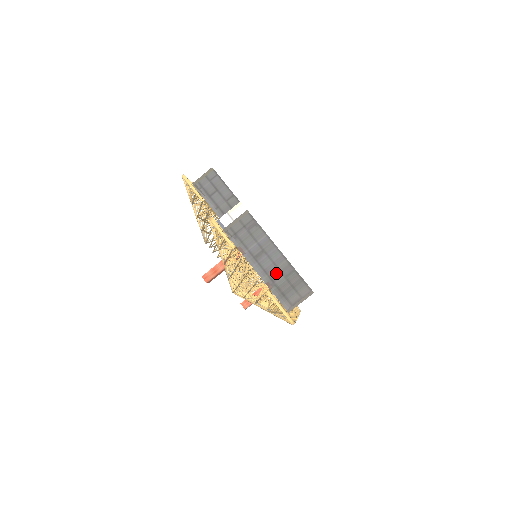
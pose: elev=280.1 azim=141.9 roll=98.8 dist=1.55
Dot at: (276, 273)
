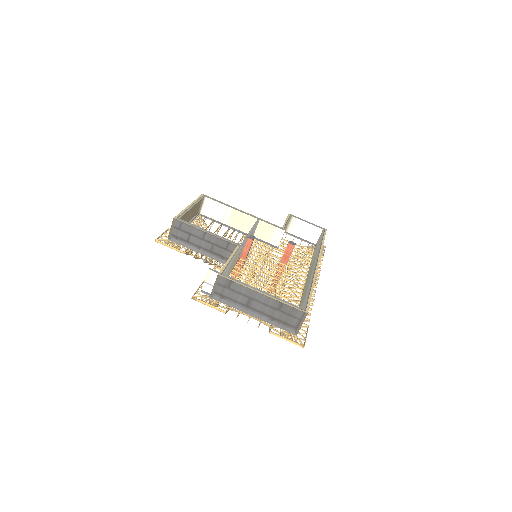
Dot at: (270, 312)
